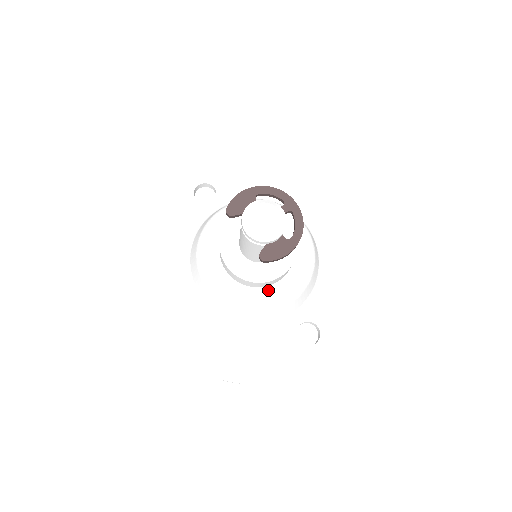
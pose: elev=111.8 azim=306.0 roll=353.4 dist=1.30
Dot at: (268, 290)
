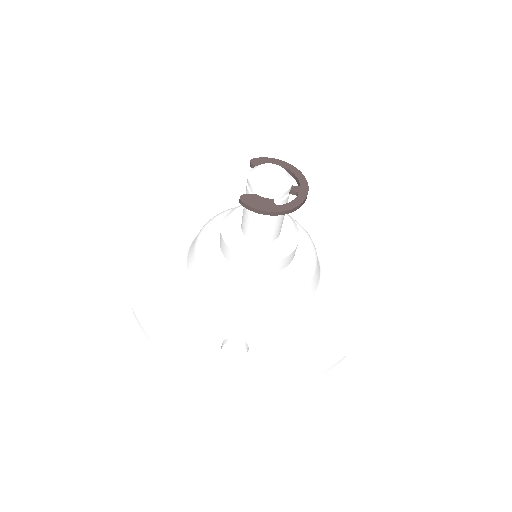
Dot at: (235, 271)
